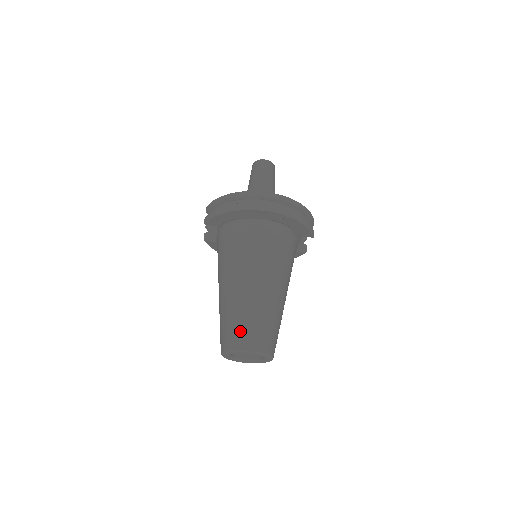
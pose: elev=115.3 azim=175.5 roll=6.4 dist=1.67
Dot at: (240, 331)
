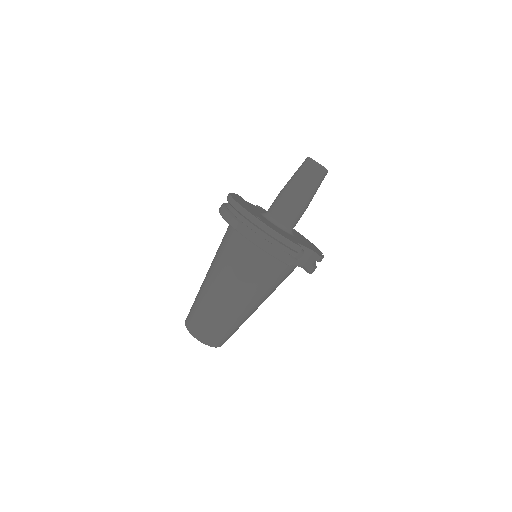
Dot at: (191, 312)
